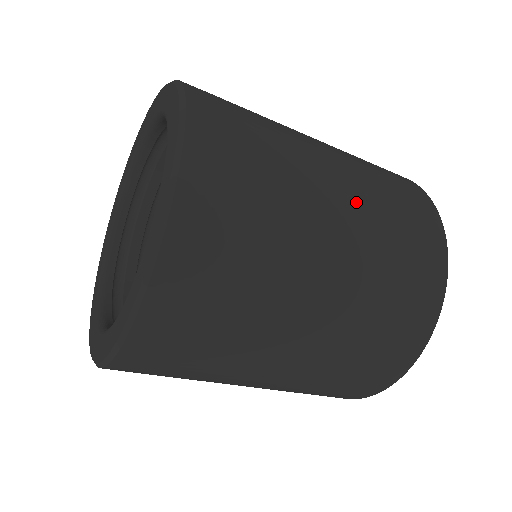
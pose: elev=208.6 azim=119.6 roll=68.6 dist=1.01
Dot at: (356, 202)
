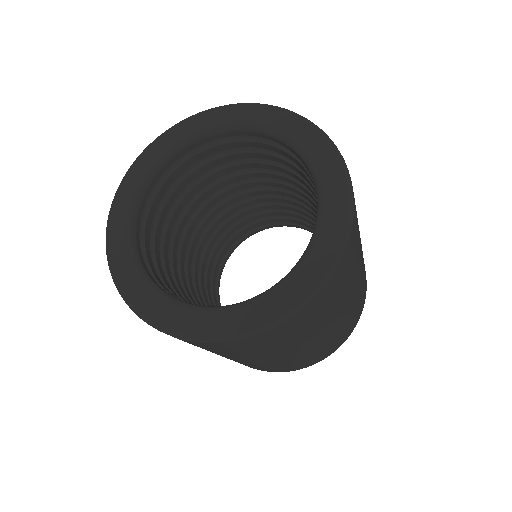
Dot at: occluded
